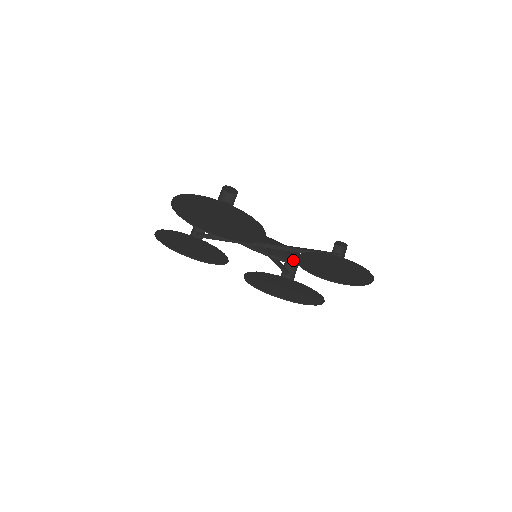
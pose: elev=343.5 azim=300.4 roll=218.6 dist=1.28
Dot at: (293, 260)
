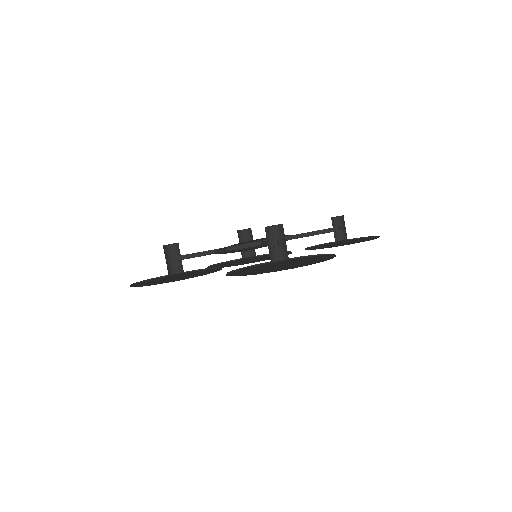
Dot at: occluded
